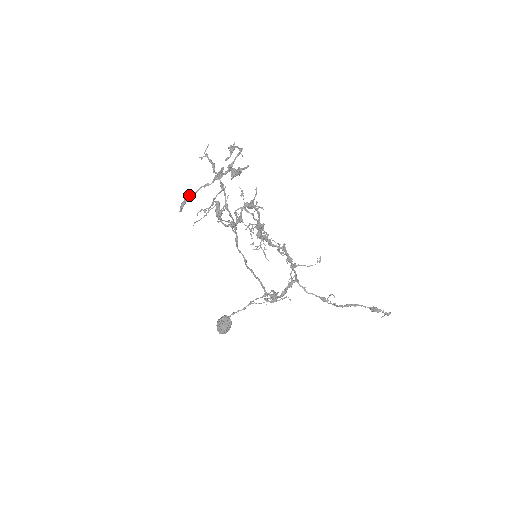
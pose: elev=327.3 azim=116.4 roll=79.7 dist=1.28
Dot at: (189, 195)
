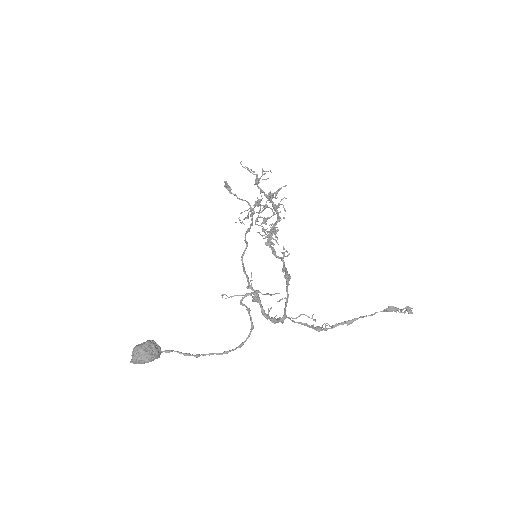
Dot at: (231, 192)
